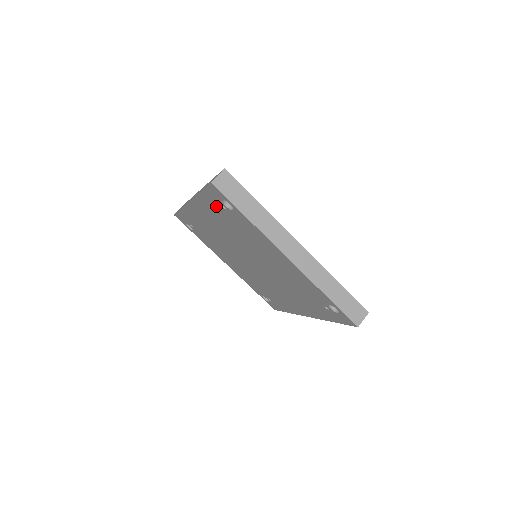
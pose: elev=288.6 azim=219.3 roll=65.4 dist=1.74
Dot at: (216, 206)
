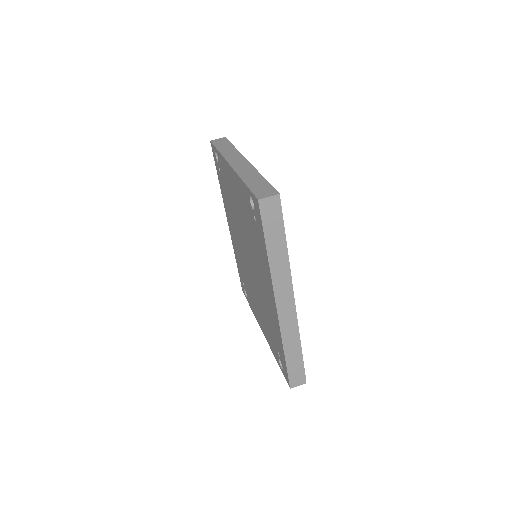
Dot at: (221, 180)
